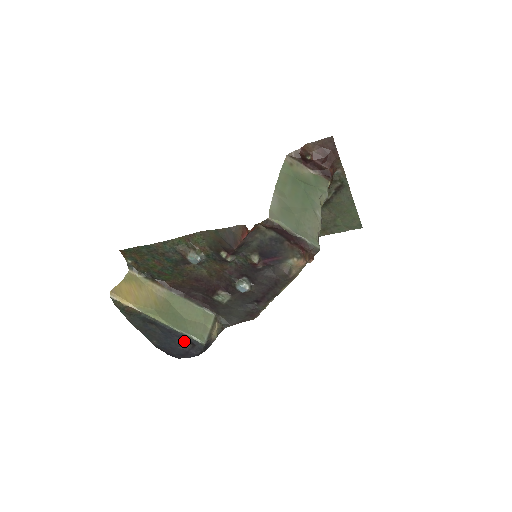
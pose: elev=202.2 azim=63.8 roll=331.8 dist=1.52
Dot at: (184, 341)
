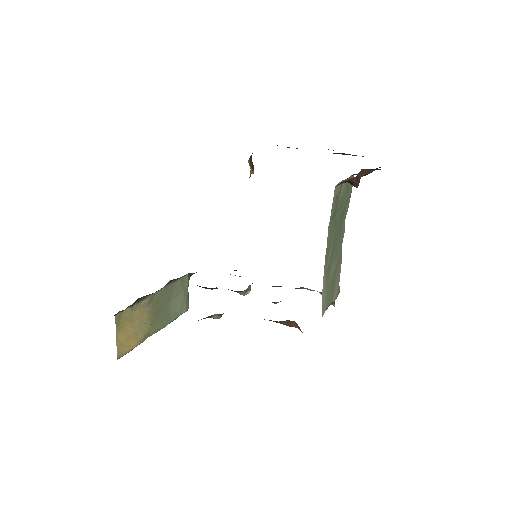
Dot at: occluded
